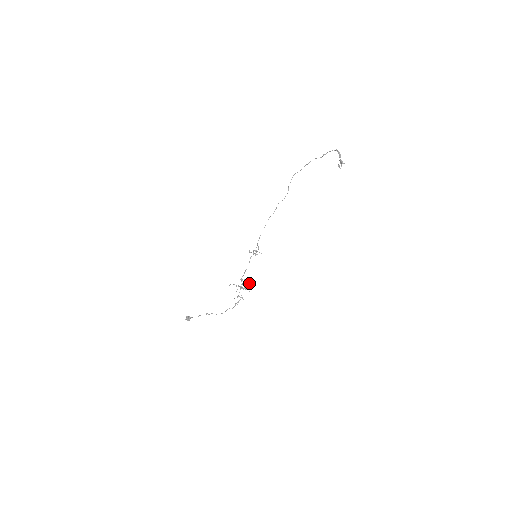
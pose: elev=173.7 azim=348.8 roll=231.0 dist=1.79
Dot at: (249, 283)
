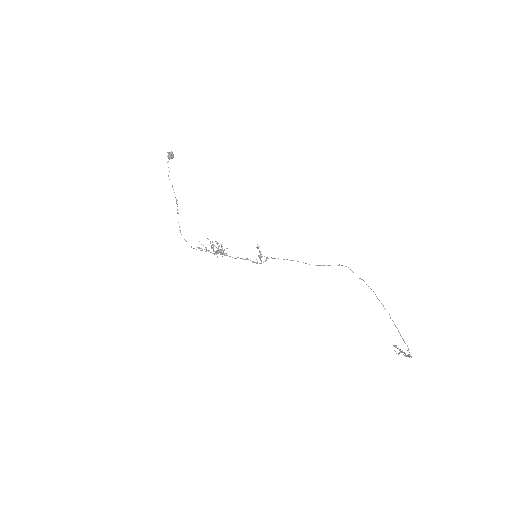
Dot at: (224, 254)
